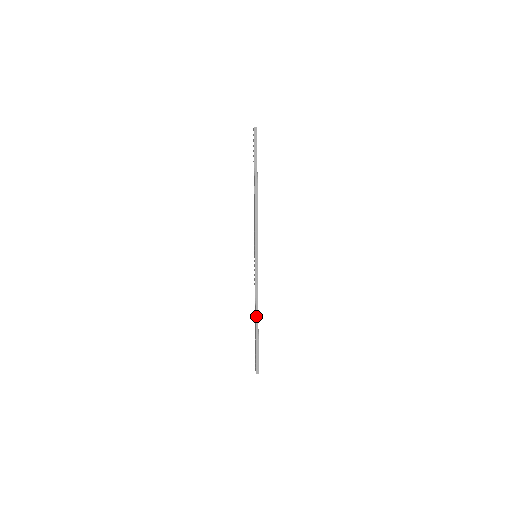
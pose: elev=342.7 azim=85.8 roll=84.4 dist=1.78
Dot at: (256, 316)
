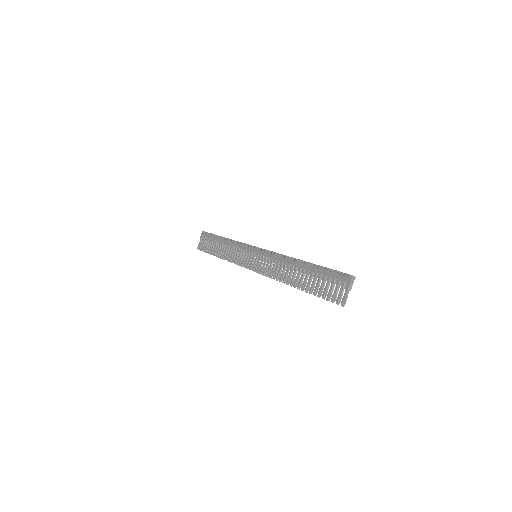
Dot at: (297, 259)
